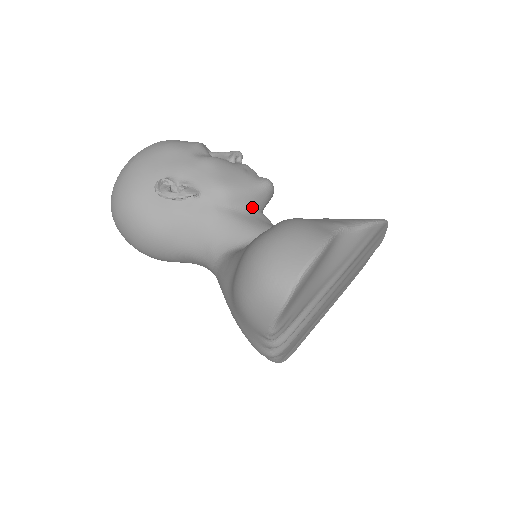
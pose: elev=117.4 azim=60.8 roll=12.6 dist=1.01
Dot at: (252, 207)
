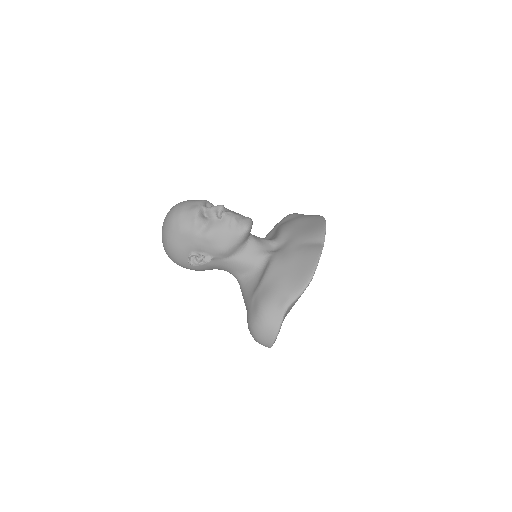
Dot at: (243, 246)
